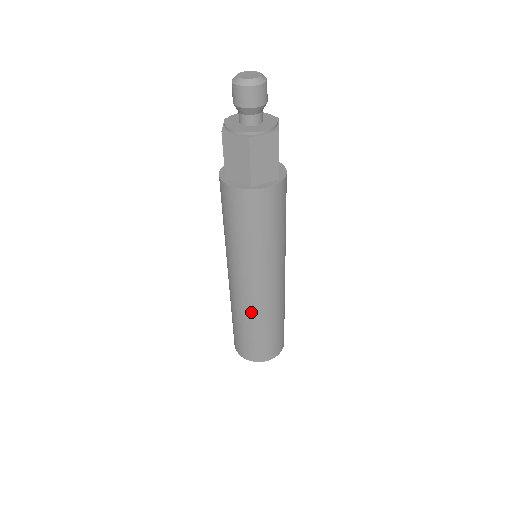
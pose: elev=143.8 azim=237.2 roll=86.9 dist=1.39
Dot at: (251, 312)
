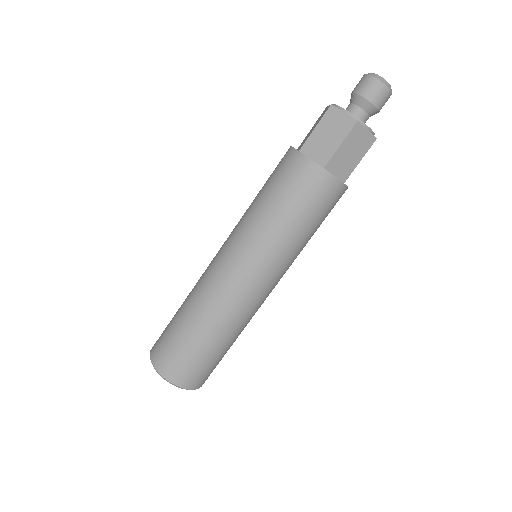
Dot at: (197, 287)
